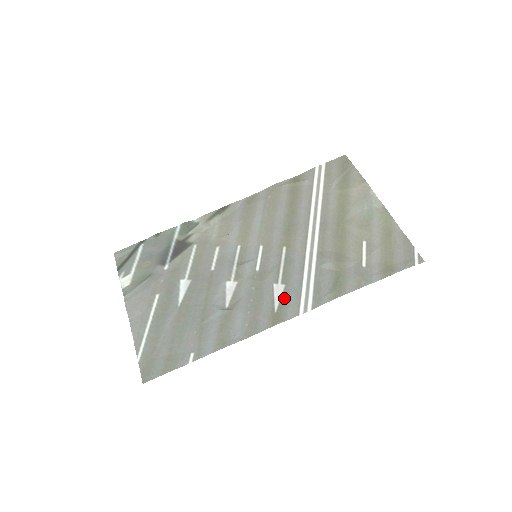
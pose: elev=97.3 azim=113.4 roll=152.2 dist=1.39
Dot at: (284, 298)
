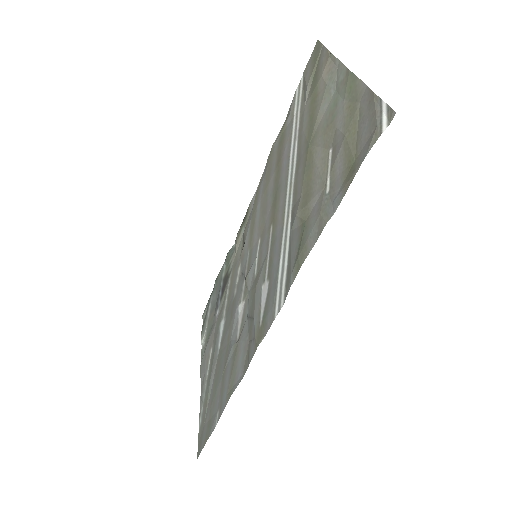
Dot at: (267, 301)
